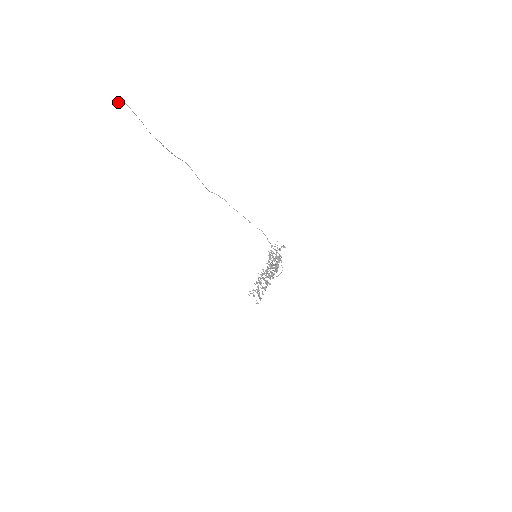
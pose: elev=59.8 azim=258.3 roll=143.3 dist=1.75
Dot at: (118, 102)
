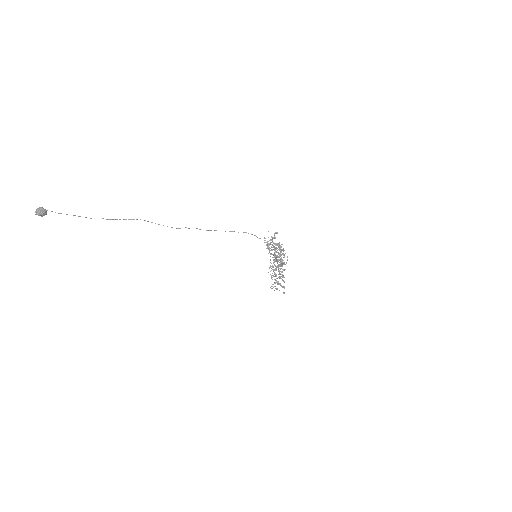
Dot at: (40, 213)
